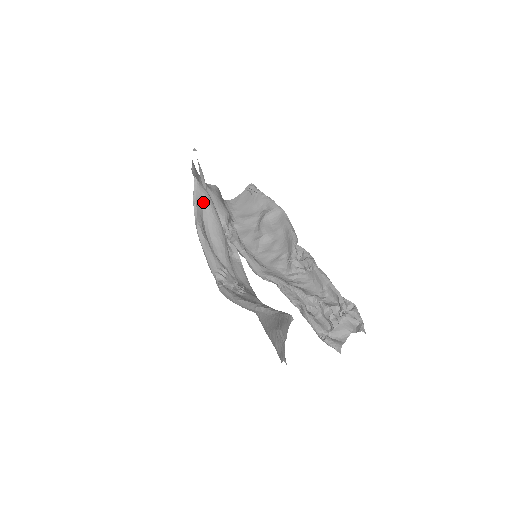
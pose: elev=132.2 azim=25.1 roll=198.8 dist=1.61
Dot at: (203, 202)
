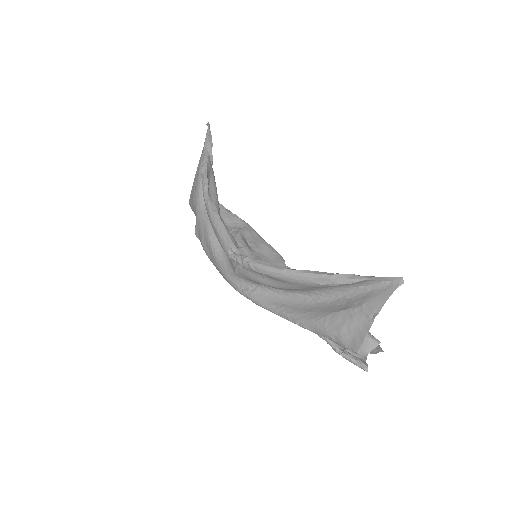
Dot at: (210, 177)
